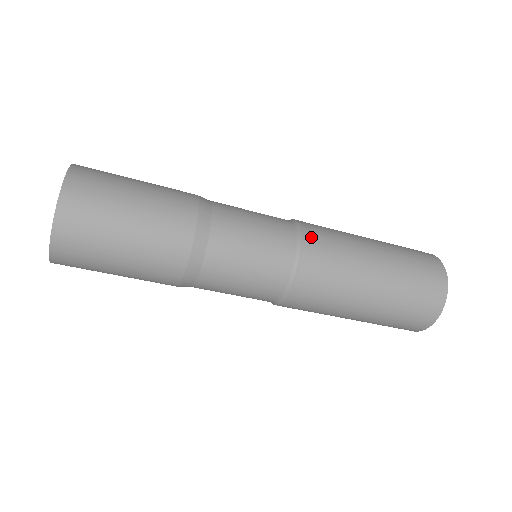
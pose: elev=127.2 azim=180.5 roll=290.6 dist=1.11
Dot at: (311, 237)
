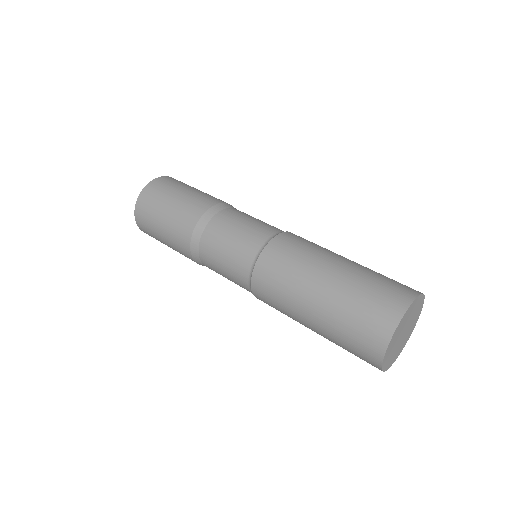
Dot at: (274, 247)
